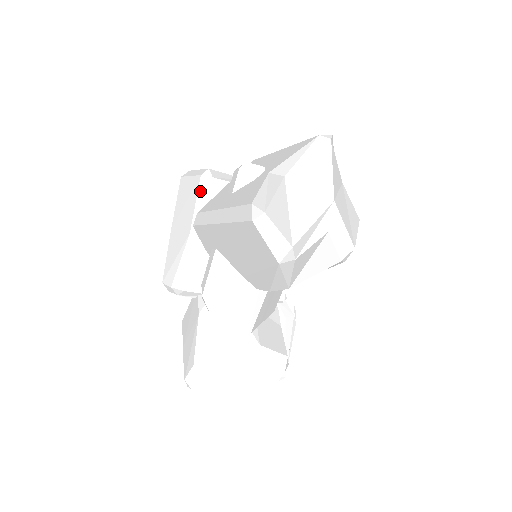
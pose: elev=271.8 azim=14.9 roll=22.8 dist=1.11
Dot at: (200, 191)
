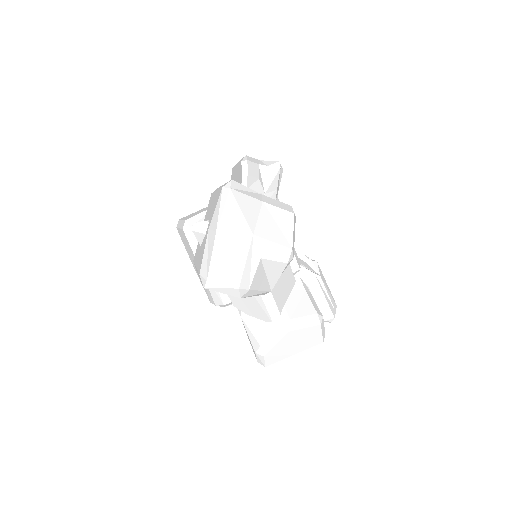
Dot at: (189, 240)
